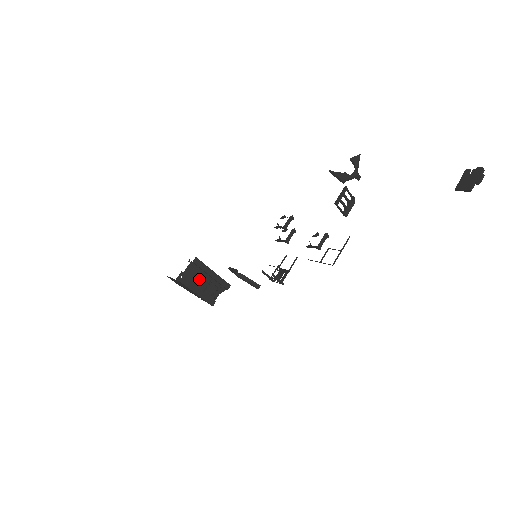
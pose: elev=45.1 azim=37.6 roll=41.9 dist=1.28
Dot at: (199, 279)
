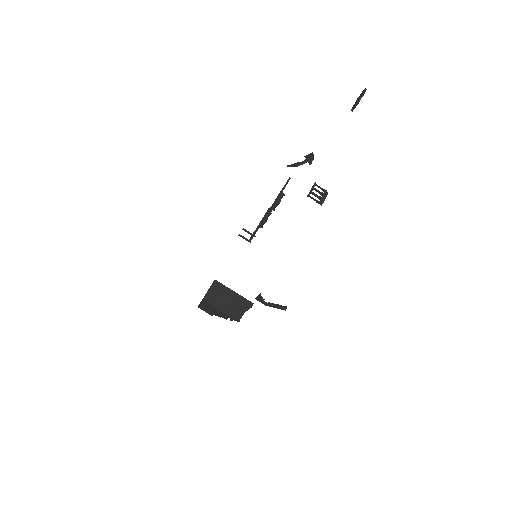
Dot at: (222, 299)
